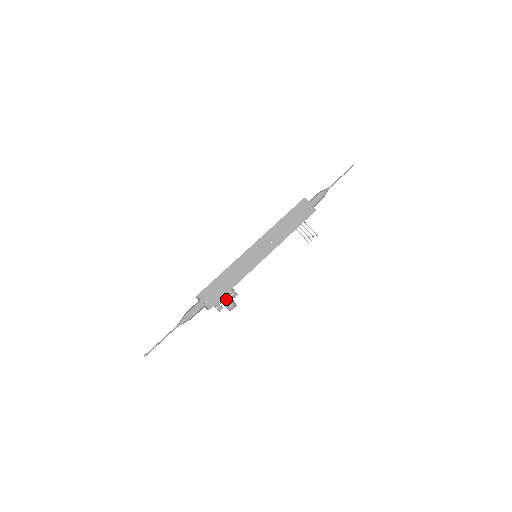
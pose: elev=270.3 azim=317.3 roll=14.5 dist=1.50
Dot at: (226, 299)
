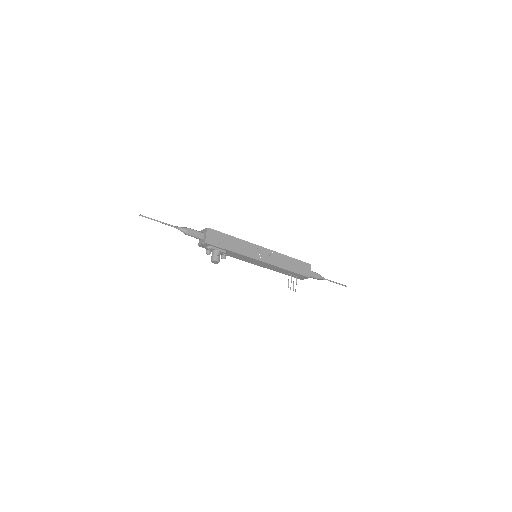
Dot at: (219, 251)
